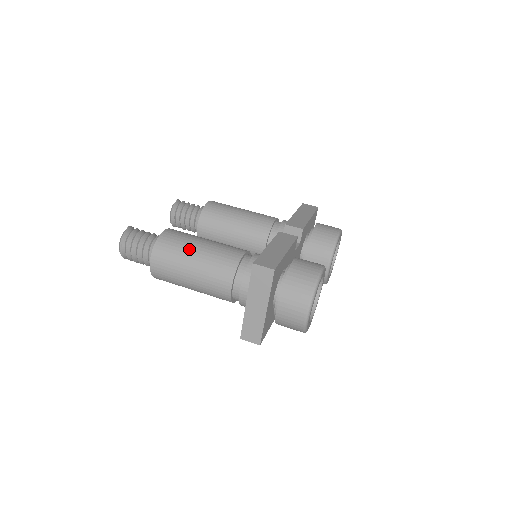
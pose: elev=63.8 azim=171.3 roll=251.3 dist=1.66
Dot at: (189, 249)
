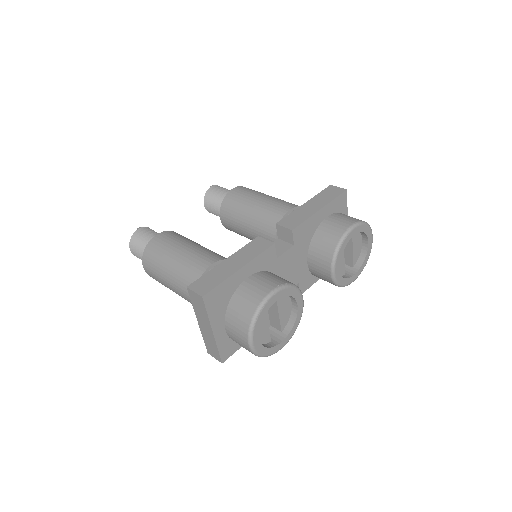
Dot at: (166, 258)
